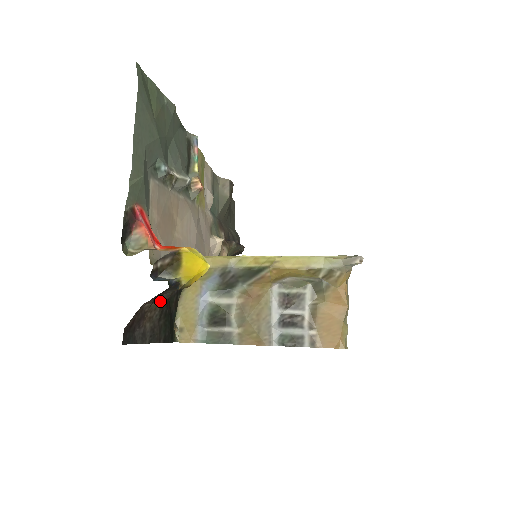
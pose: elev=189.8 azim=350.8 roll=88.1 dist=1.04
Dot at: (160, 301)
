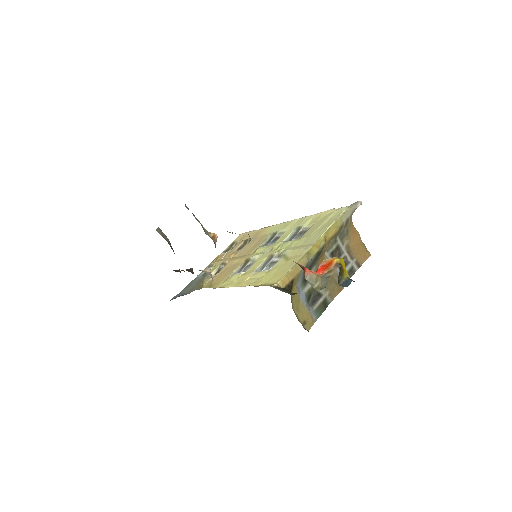
Dot at: occluded
